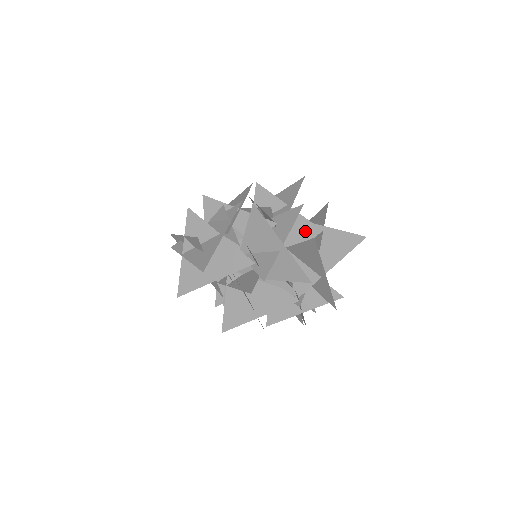
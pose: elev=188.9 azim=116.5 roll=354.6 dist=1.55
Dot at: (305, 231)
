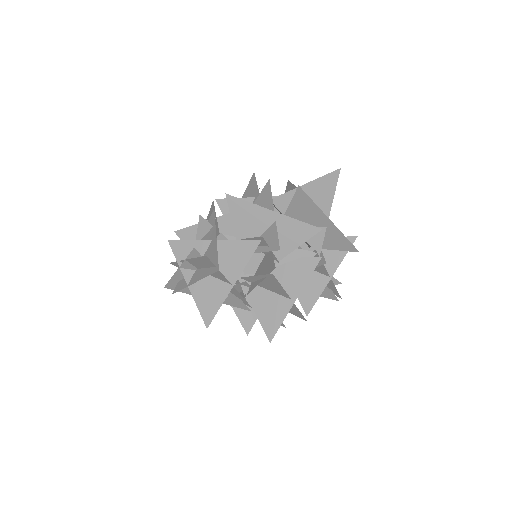
Dot at: (285, 203)
